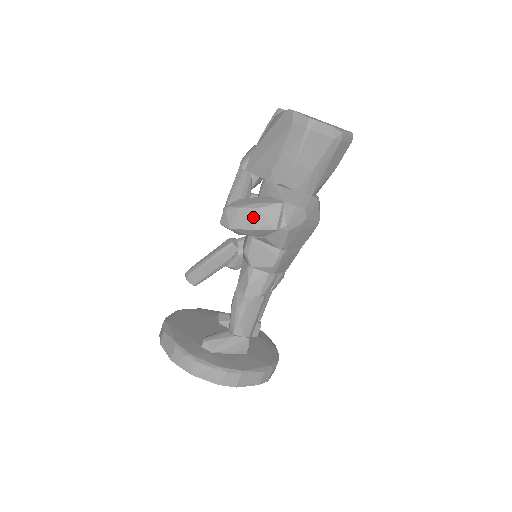
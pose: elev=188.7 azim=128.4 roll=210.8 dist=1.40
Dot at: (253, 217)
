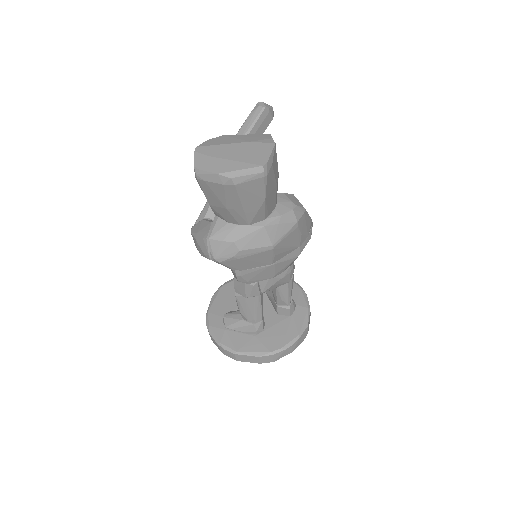
Dot at: (196, 245)
